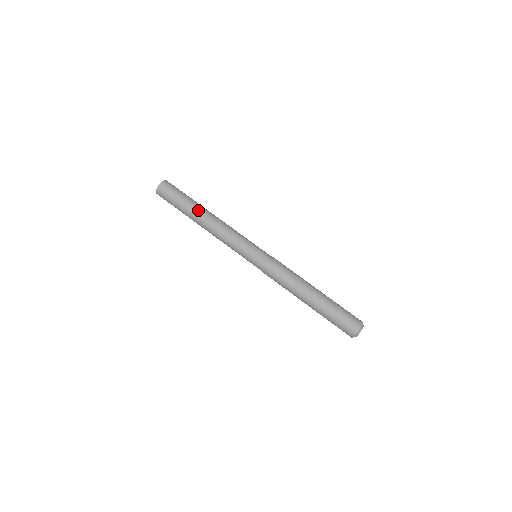
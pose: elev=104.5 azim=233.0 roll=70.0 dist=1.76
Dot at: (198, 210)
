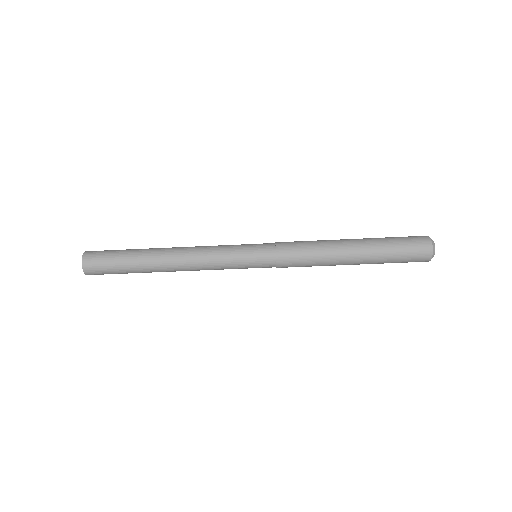
Dot at: (151, 268)
